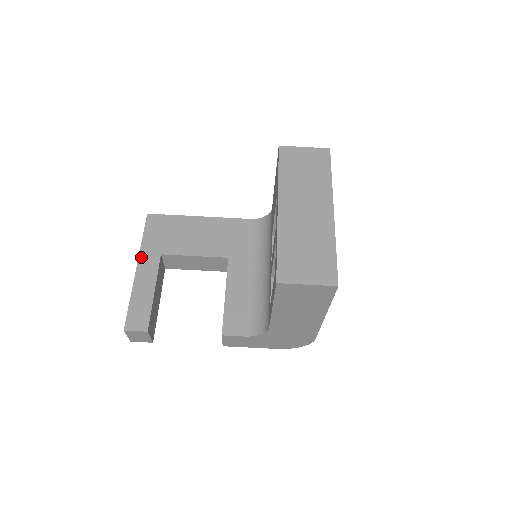
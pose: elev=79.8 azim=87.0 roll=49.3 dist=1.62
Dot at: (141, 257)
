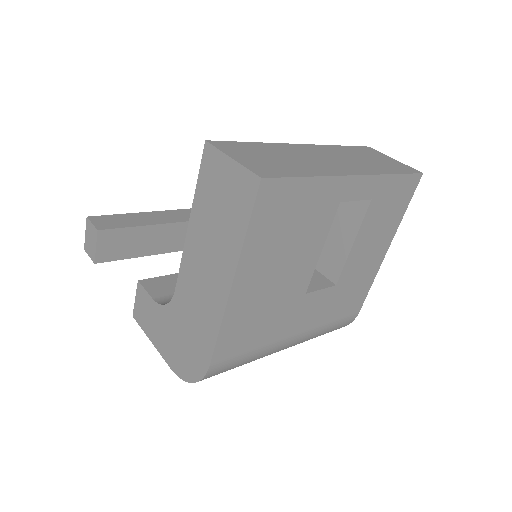
Dot at: (176, 211)
